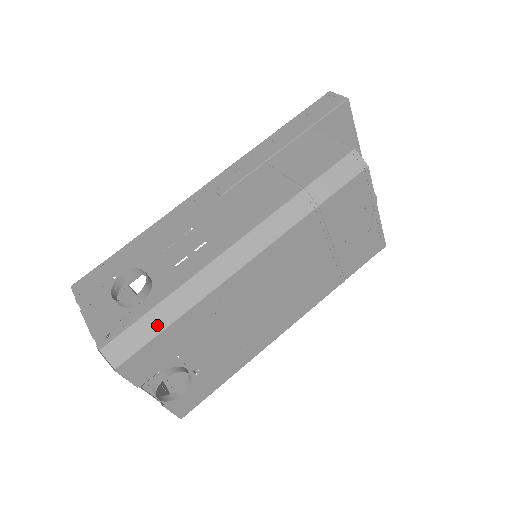
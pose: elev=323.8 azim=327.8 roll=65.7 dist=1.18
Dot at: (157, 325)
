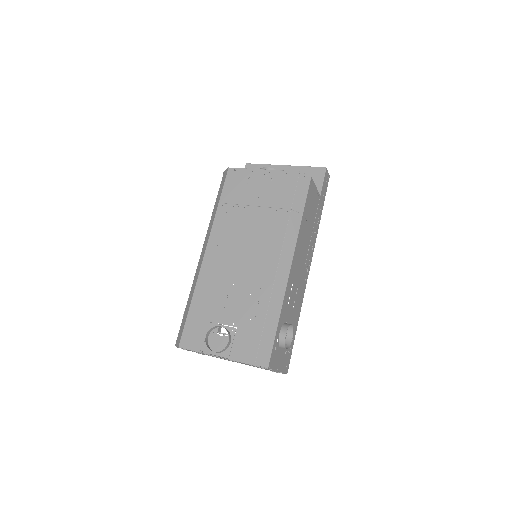
Dot at: (187, 313)
